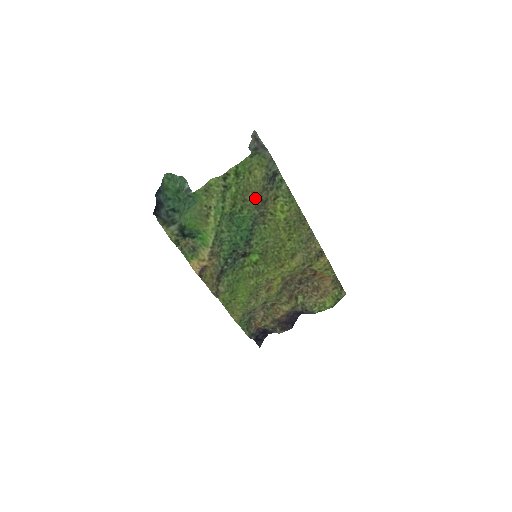
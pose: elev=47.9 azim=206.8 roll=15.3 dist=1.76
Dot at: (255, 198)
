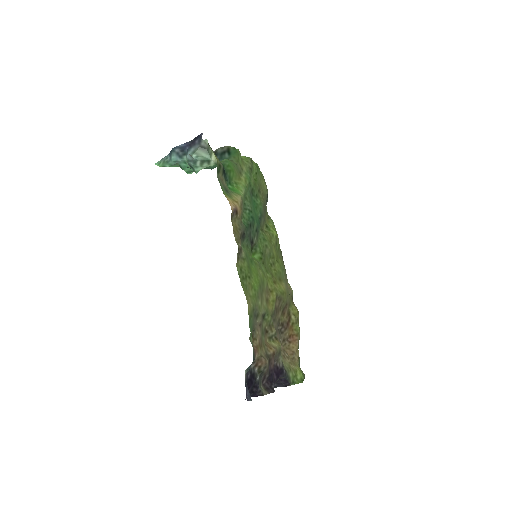
Dot at: (264, 197)
